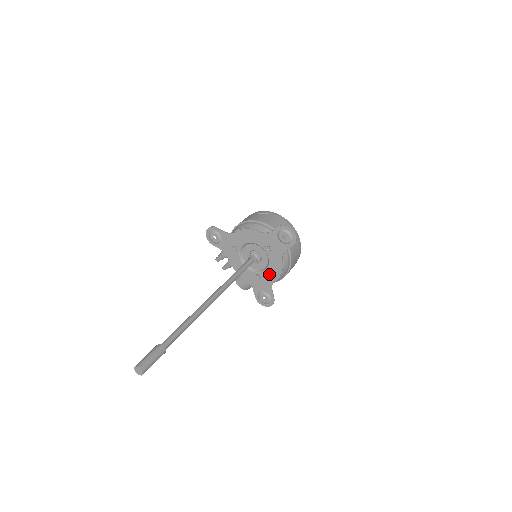
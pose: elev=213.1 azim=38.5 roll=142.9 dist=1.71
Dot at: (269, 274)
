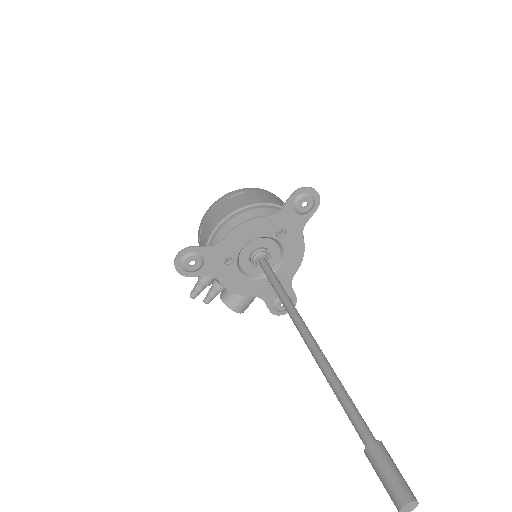
Dot at: (286, 268)
